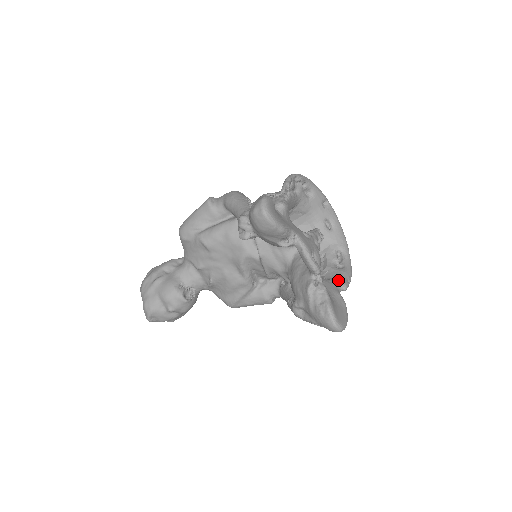
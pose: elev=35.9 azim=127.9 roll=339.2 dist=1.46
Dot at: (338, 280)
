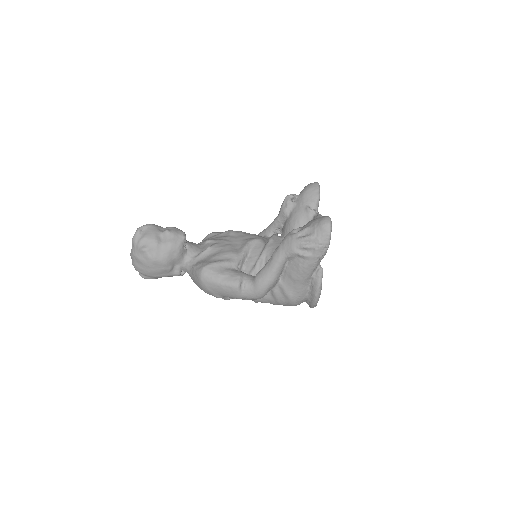
Dot at: occluded
